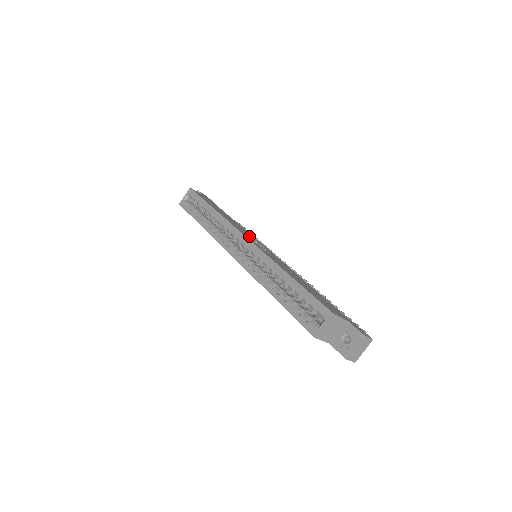
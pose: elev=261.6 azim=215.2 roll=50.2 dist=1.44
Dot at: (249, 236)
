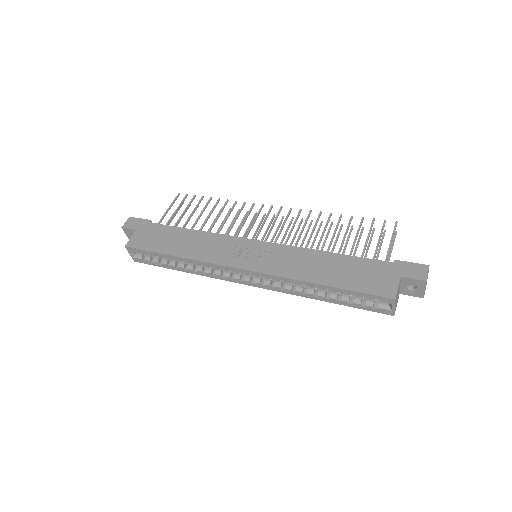
Dot at: (234, 252)
